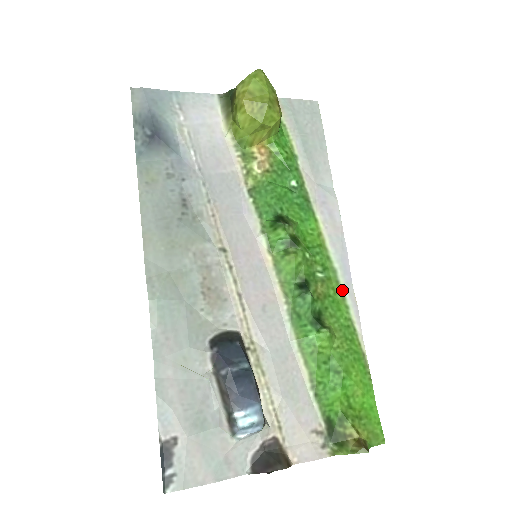
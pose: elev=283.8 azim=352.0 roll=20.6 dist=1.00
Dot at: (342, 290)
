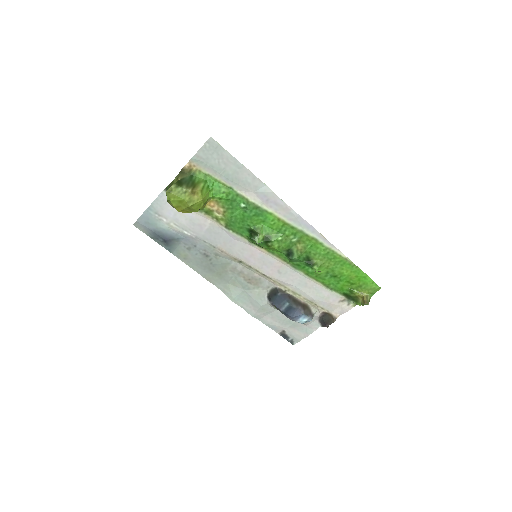
Dot at: (313, 237)
